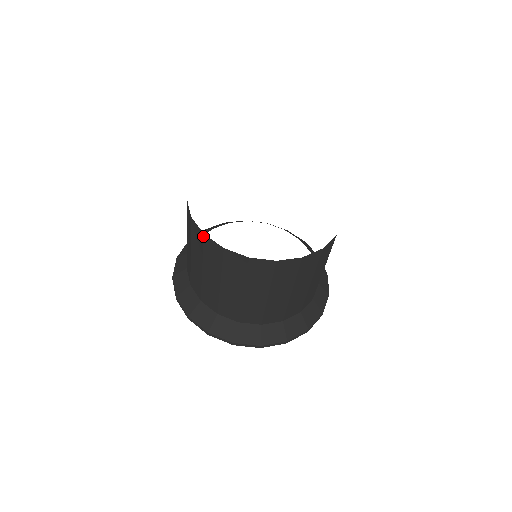
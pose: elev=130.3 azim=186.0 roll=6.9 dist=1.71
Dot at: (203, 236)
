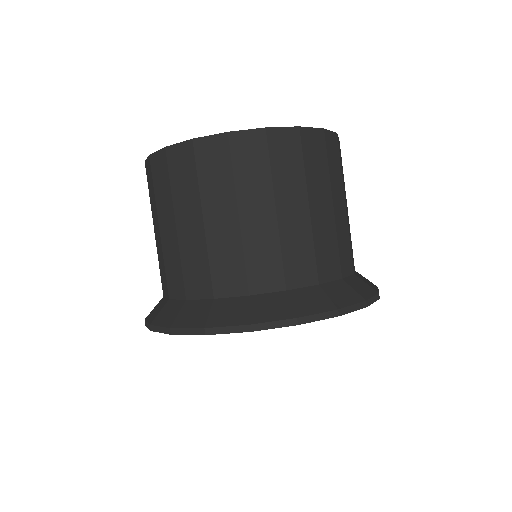
Dot at: (149, 160)
